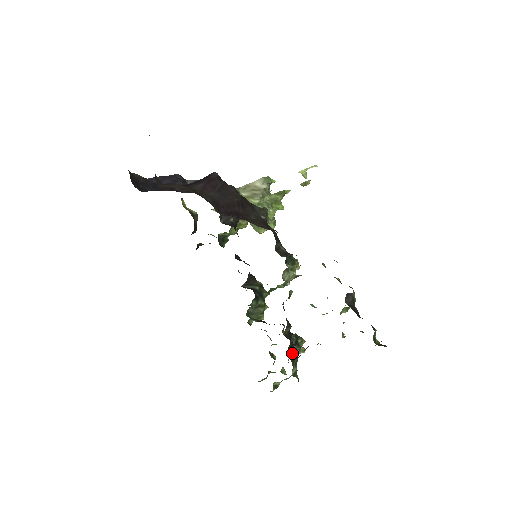
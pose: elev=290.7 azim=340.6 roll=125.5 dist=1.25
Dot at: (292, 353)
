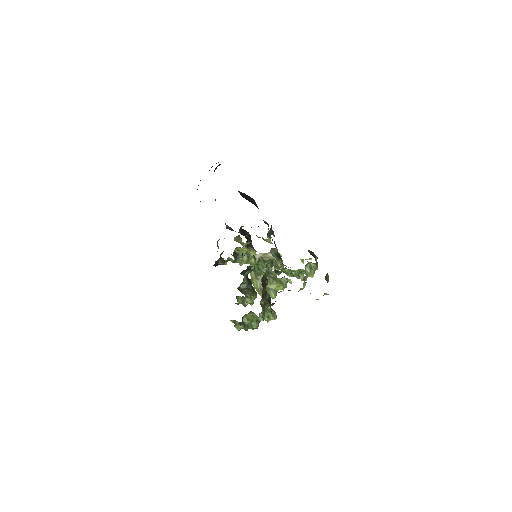
Dot at: (264, 288)
